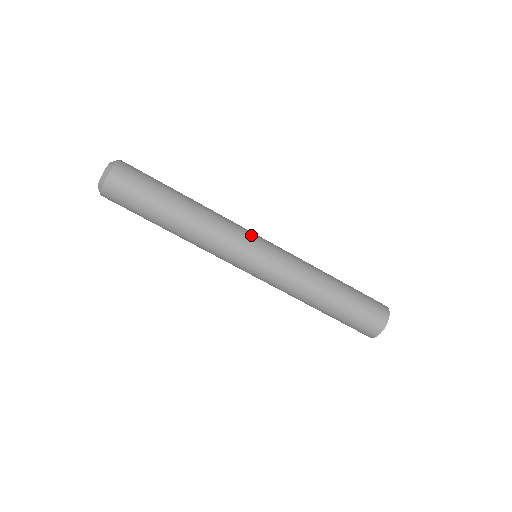
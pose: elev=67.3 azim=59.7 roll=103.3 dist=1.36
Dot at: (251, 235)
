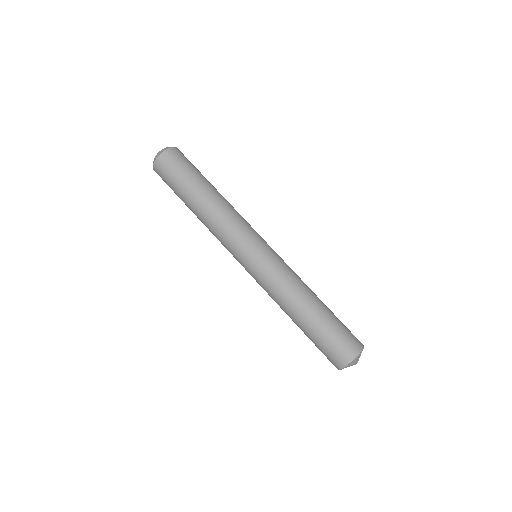
Dot at: (252, 237)
